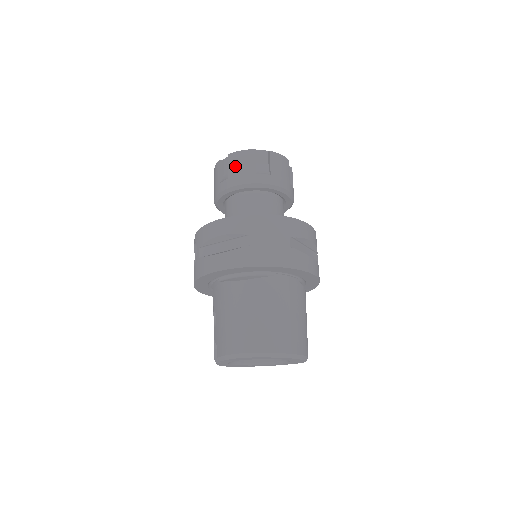
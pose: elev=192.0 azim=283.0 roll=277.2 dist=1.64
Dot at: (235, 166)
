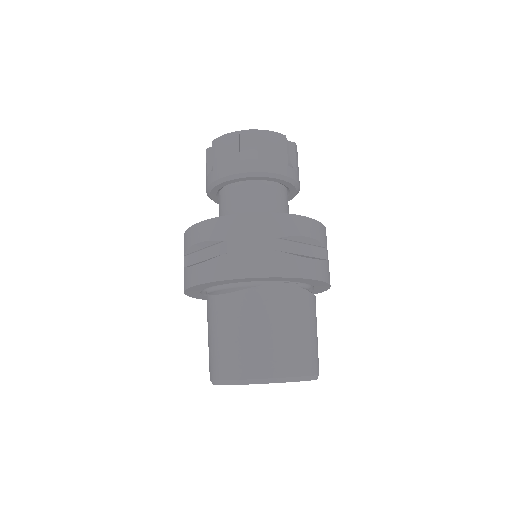
Dot at: (218, 155)
